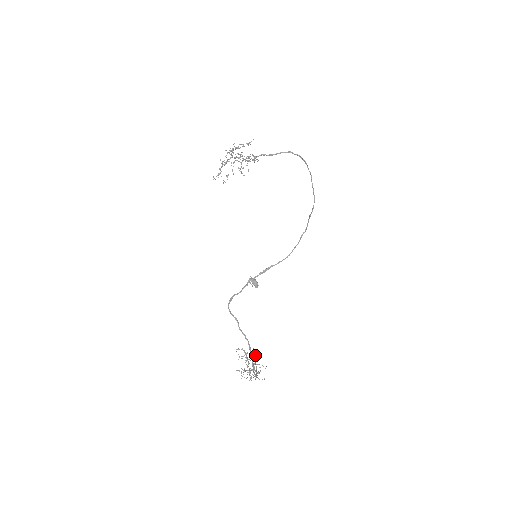
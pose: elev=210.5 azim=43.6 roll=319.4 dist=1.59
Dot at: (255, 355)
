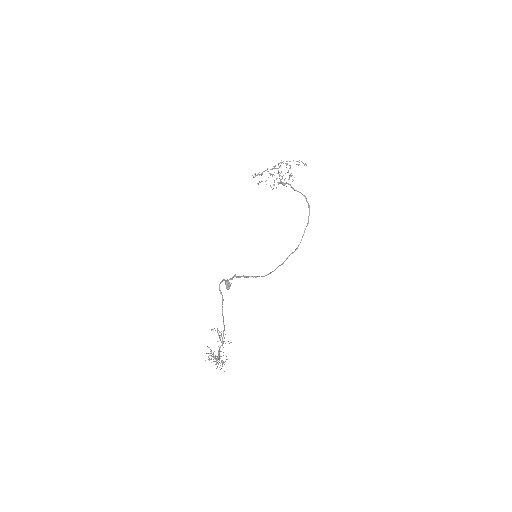
Dot at: occluded
